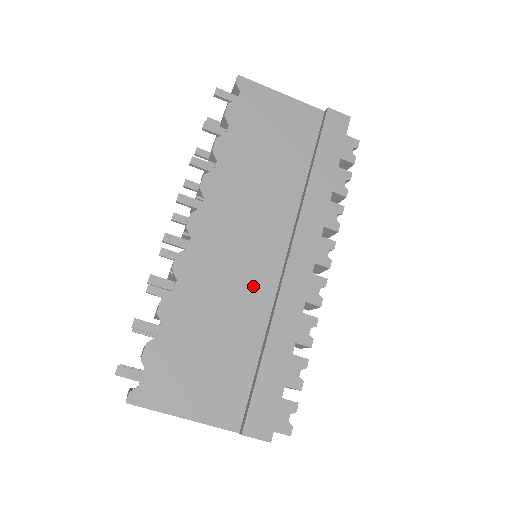
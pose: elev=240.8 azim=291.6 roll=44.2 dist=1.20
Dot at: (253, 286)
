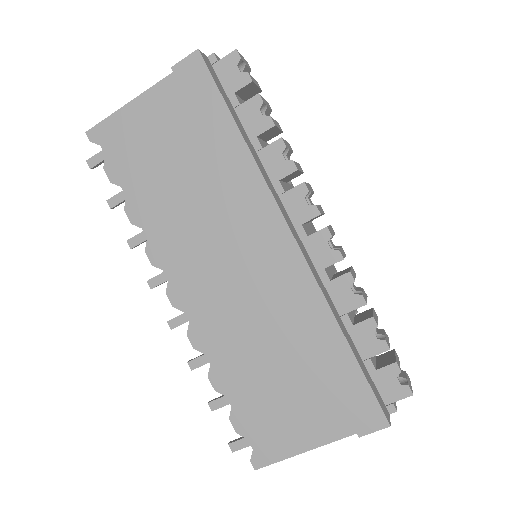
Dot at: (264, 305)
